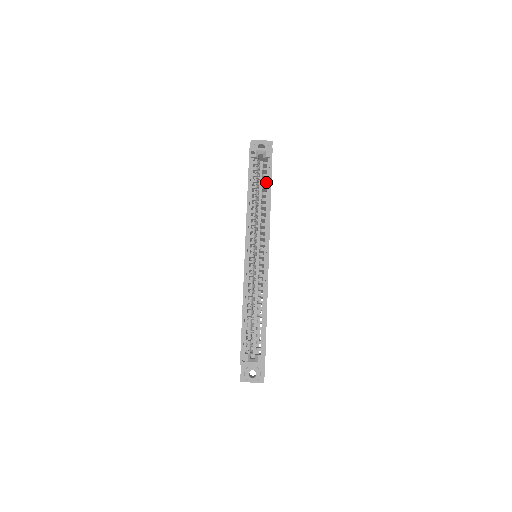
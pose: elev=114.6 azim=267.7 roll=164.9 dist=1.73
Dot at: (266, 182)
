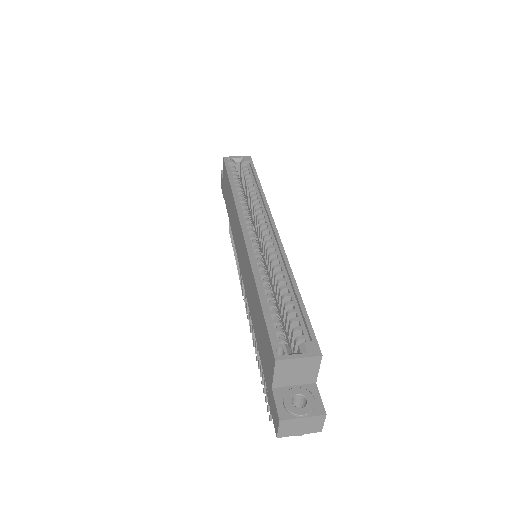
Dot at: (251, 179)
